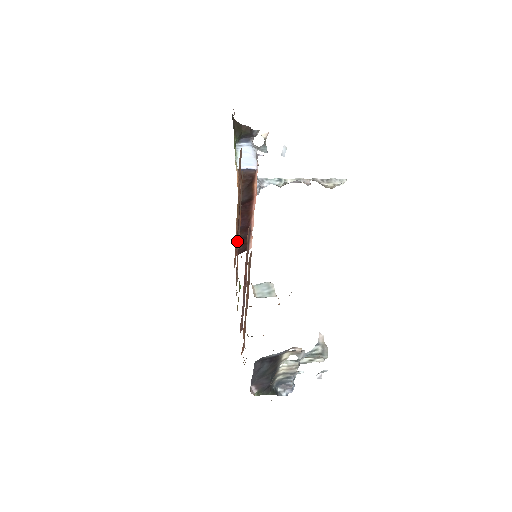
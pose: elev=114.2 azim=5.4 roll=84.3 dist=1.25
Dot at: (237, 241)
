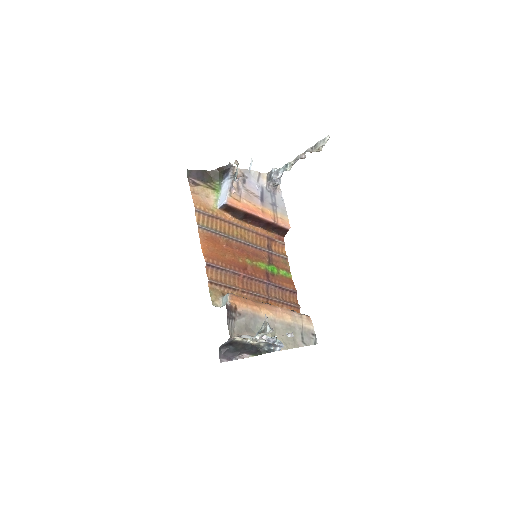
Dot at: (249, 247)
